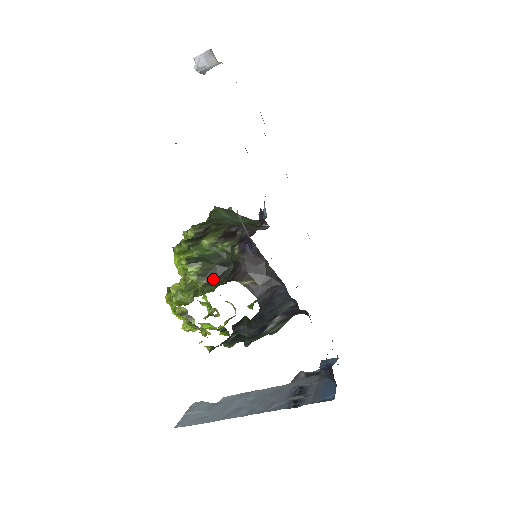
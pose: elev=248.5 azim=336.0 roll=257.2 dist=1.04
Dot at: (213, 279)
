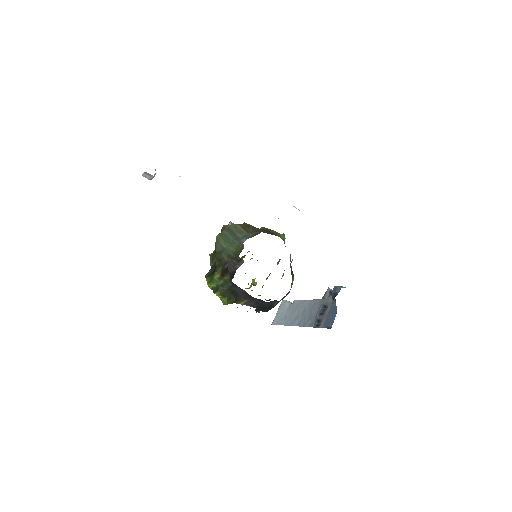
Dot at: (230, 296)
